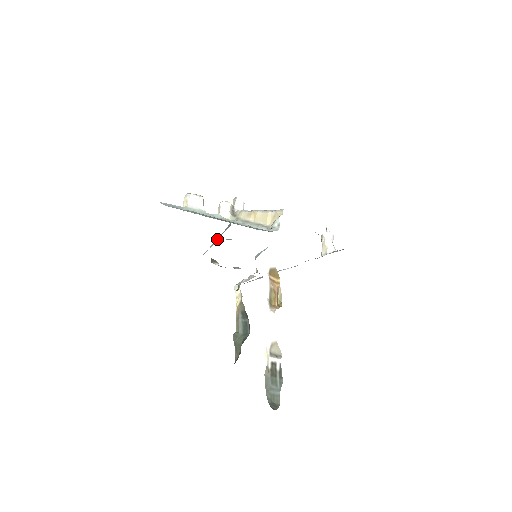
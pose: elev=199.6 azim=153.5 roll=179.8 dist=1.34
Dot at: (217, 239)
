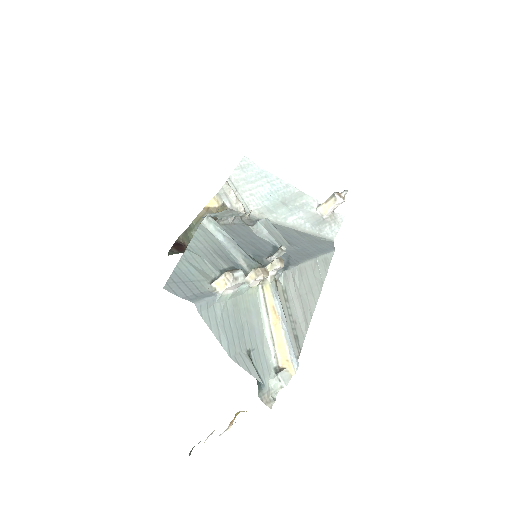
Dot at: (231, 247)
